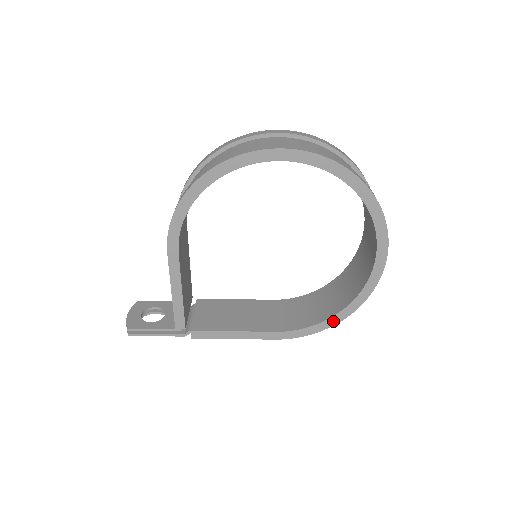
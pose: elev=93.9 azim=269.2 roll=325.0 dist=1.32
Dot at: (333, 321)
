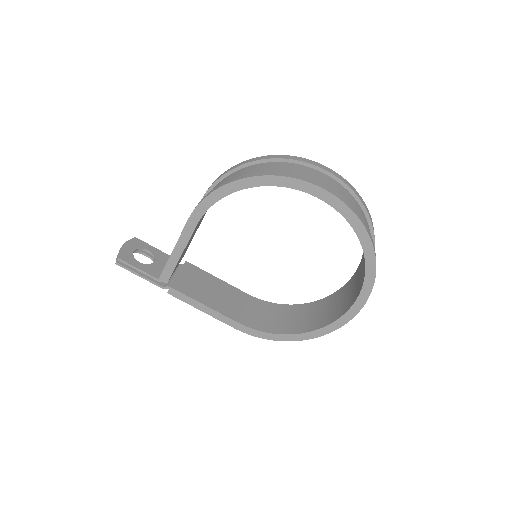
Dot at: (288, 338)
